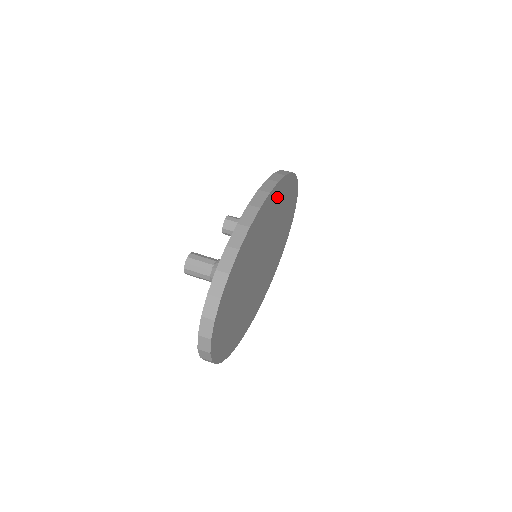
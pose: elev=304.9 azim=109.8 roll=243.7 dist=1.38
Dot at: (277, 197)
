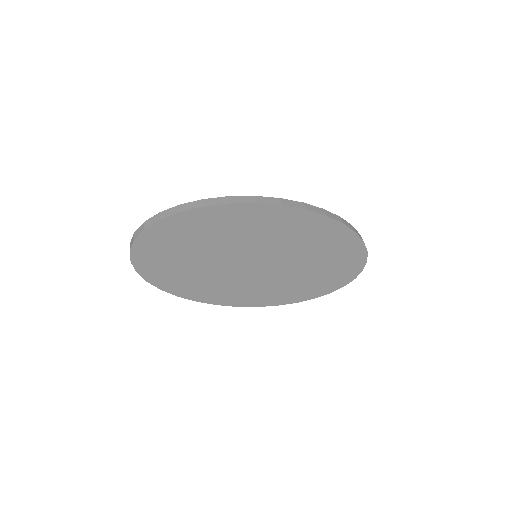
Dot at: (285, 220)
